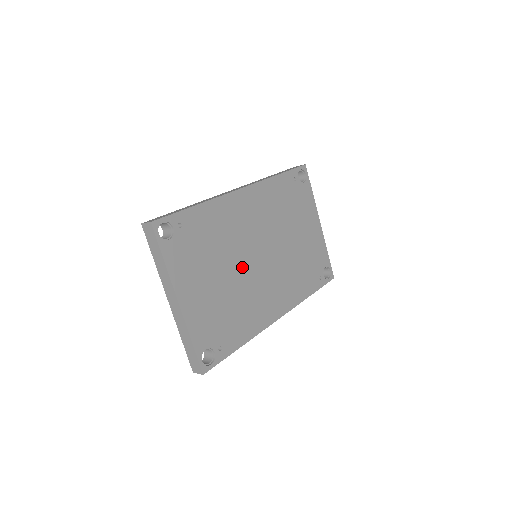
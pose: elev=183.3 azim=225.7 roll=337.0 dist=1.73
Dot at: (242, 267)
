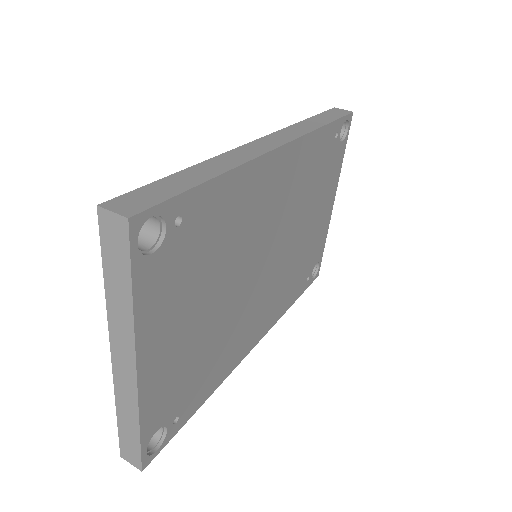
Dot at: (240, 283)
